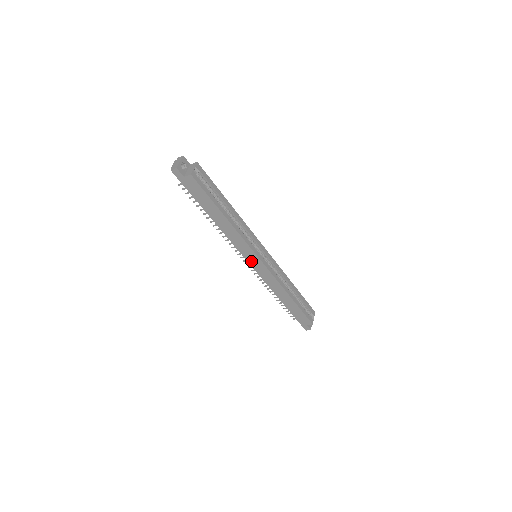
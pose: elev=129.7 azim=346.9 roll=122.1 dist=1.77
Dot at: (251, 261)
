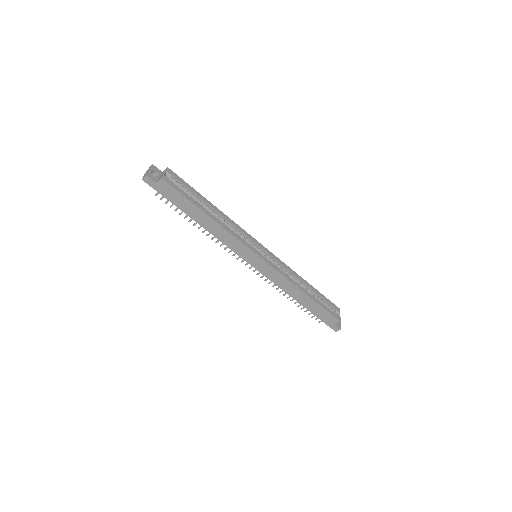
Dot at: (251, 261)
